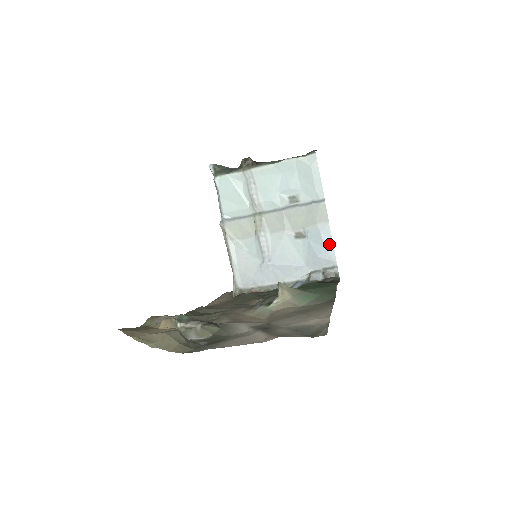
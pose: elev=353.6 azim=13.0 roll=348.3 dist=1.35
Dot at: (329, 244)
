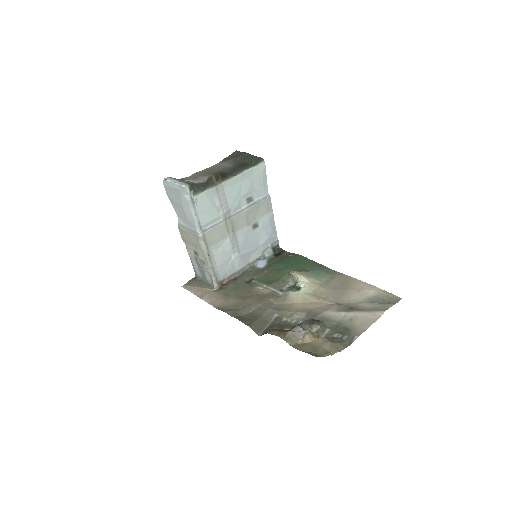
Dot at: (274, 226)
